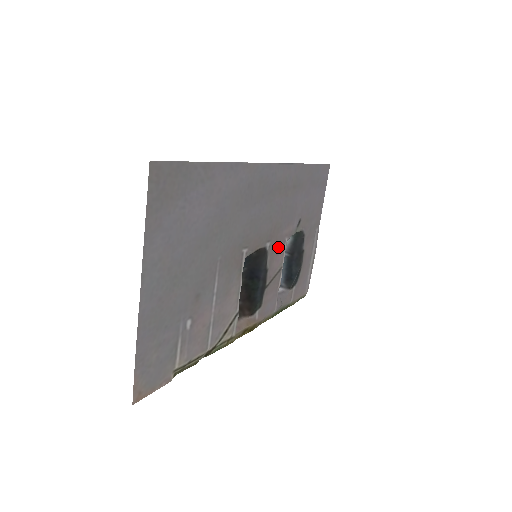
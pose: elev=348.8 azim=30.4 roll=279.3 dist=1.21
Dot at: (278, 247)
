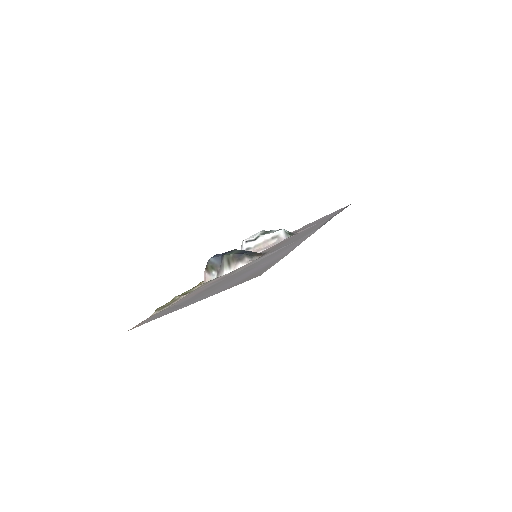
Dot at: (272, 247)
